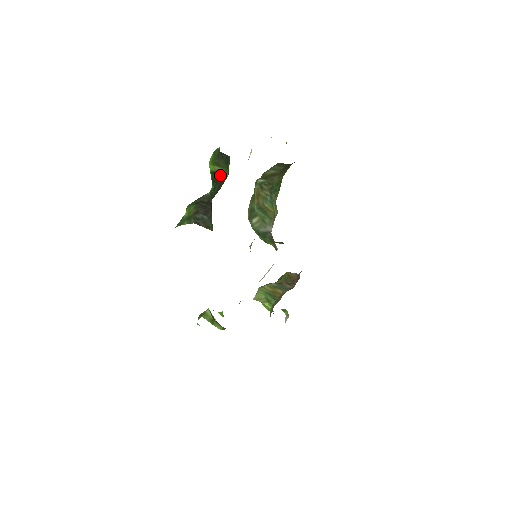
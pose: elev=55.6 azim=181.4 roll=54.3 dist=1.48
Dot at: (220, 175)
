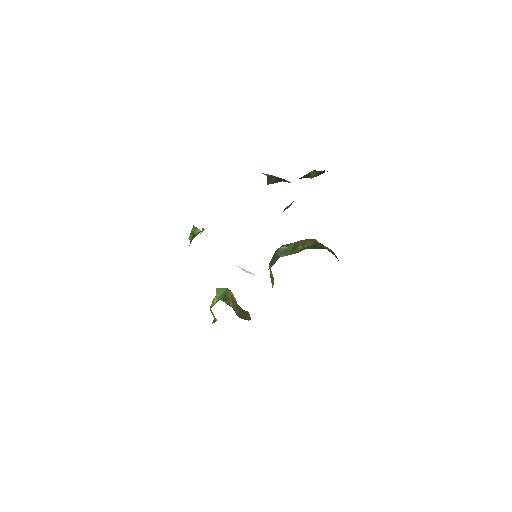
Dot at: (309, 176)
